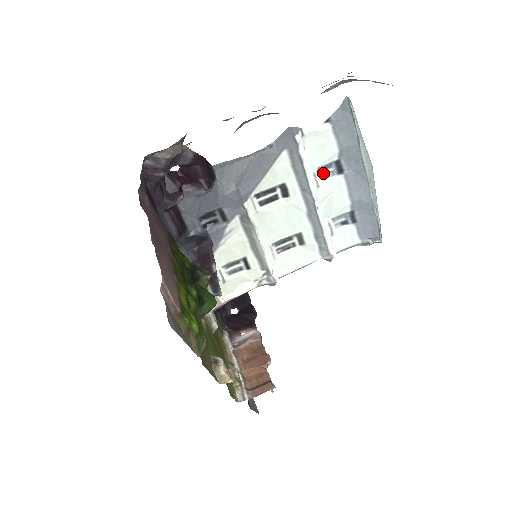
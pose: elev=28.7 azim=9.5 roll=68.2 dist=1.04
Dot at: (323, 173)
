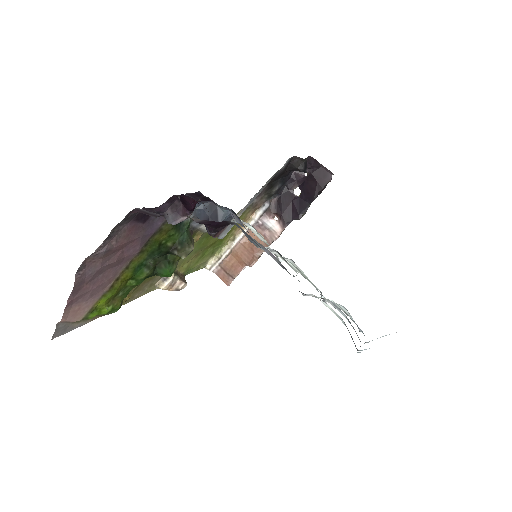
Dot at: occluded
